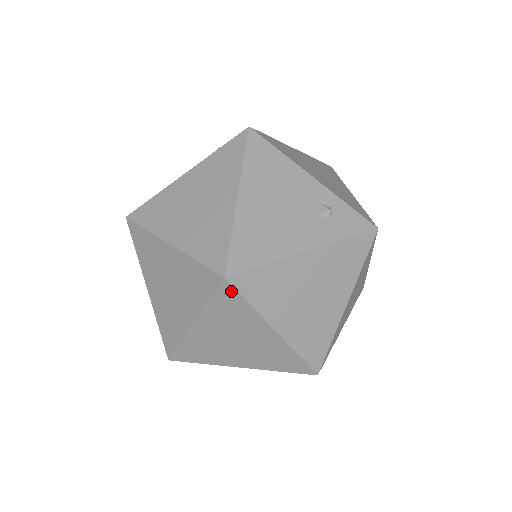
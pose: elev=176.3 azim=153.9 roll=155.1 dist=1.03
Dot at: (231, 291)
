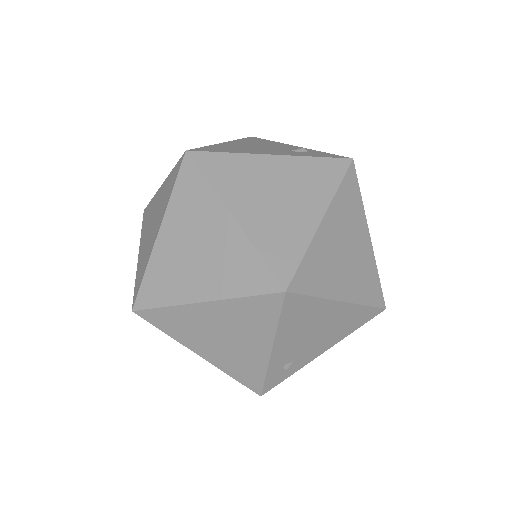
Dot at: (191, 167)
